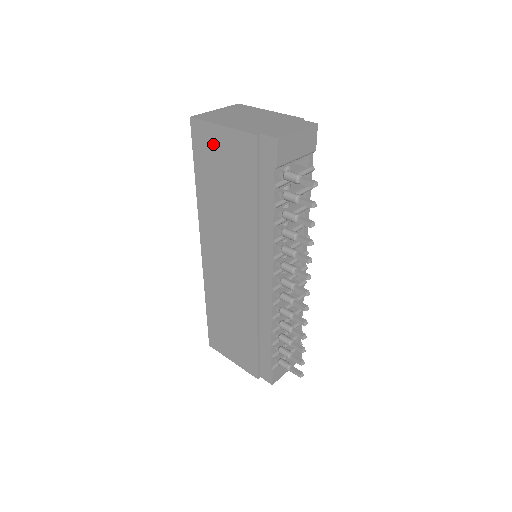
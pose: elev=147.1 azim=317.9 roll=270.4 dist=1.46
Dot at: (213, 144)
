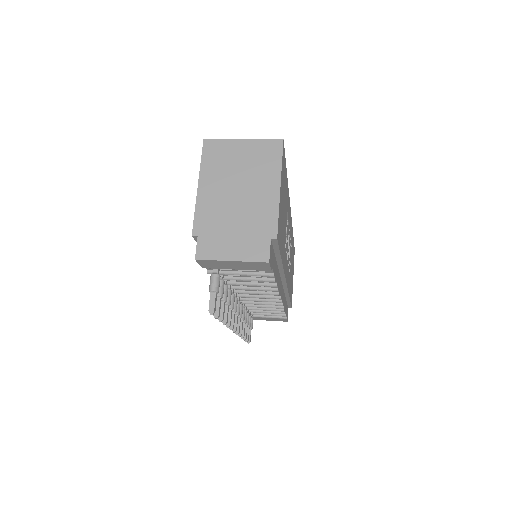
Dot at: occluded
